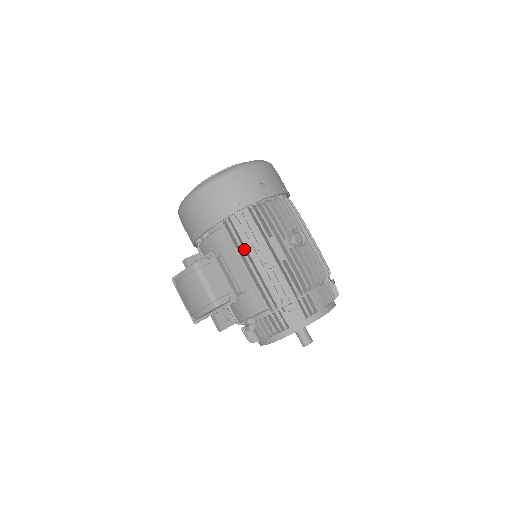
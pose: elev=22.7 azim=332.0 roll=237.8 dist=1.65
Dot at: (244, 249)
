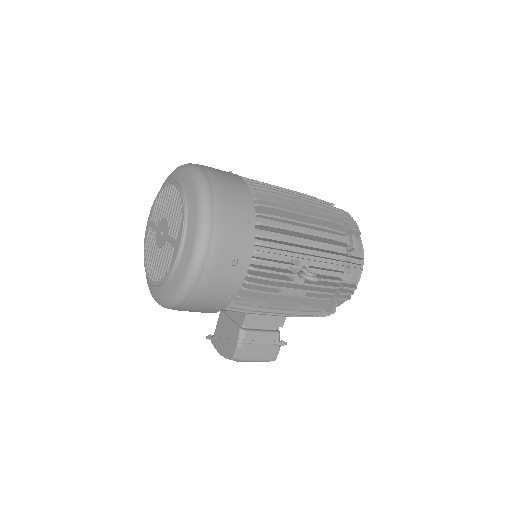
Dot at: (260, 310)
